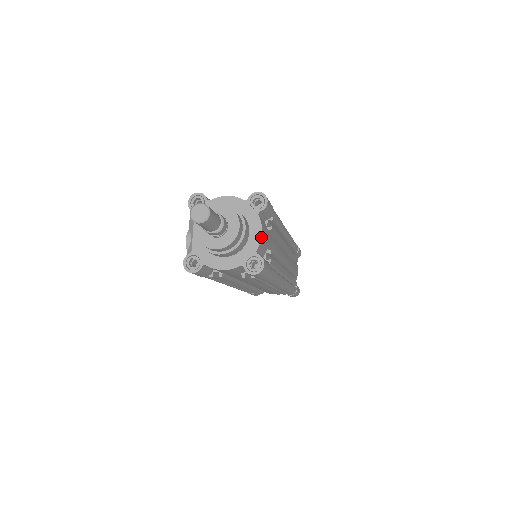
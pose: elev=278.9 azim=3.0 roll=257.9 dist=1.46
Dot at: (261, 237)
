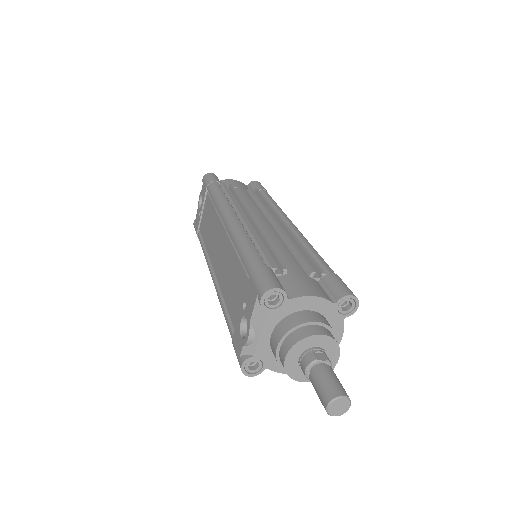
Dot at: (339, 343)
